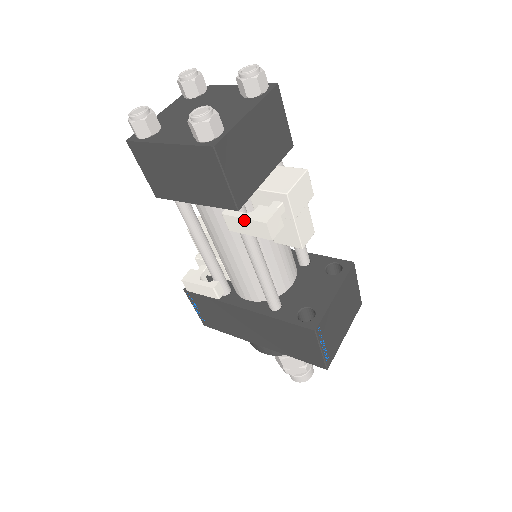
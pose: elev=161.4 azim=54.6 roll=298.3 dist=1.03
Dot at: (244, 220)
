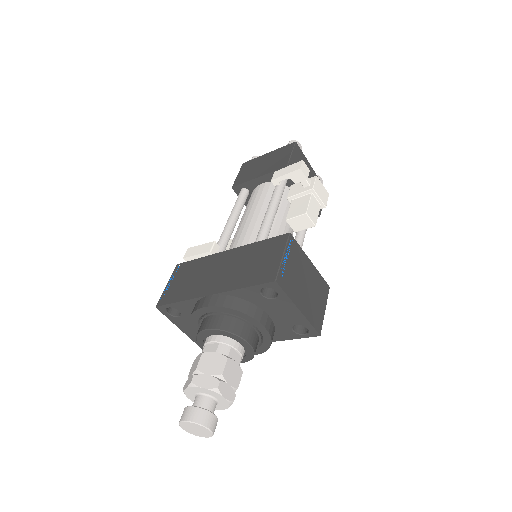
Dot at: (288, 167)
